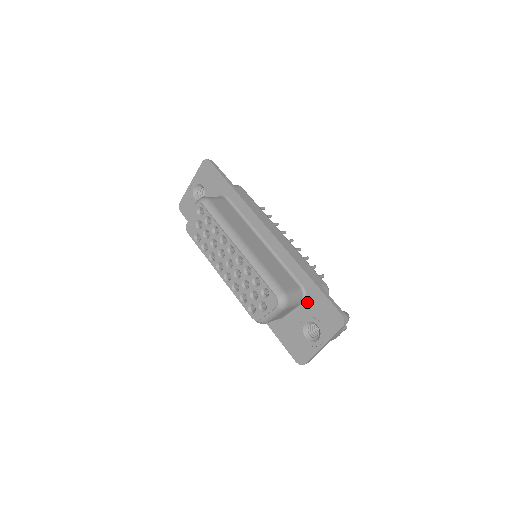
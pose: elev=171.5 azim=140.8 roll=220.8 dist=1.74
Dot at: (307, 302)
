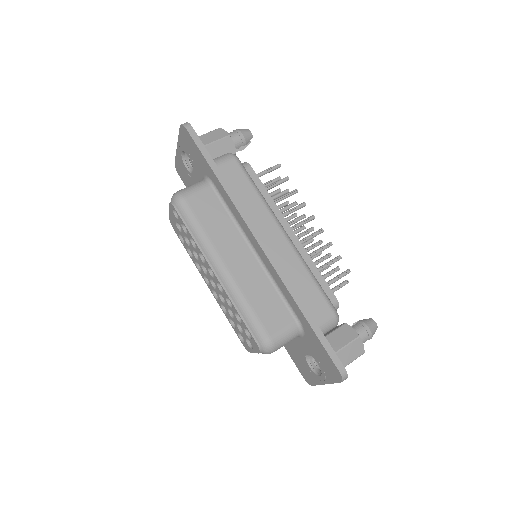
Dot at: (305, 337)
